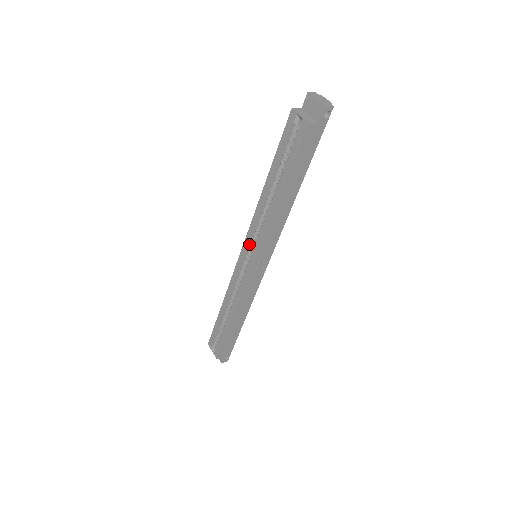
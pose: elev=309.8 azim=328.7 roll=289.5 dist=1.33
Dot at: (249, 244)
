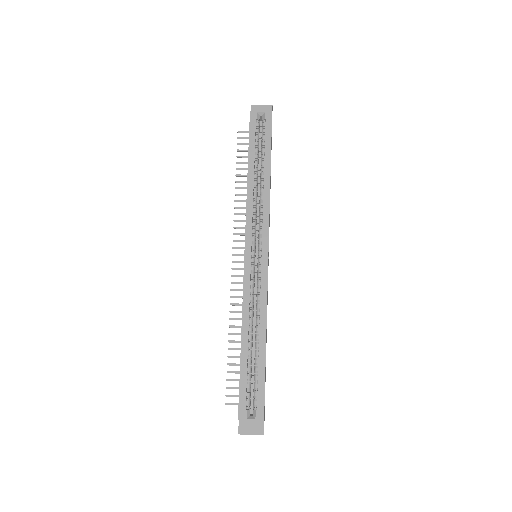
Dot at: (251, 239)
